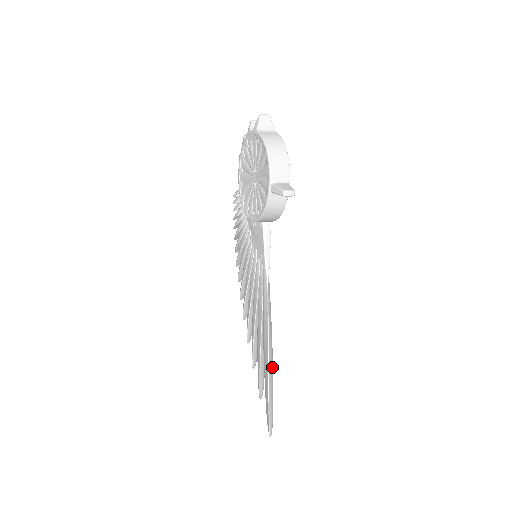
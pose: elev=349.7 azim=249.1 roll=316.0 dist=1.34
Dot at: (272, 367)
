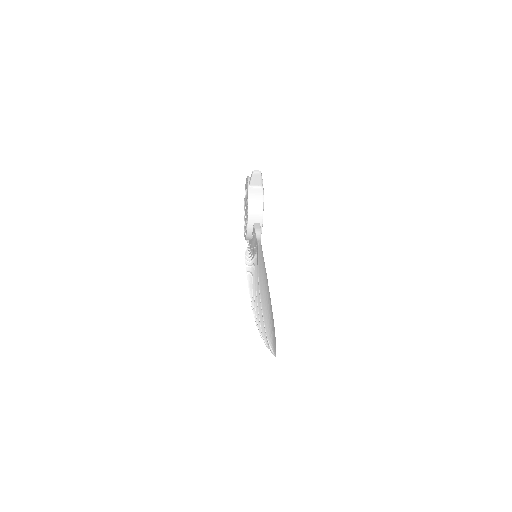
Dot at: (266, 290)
